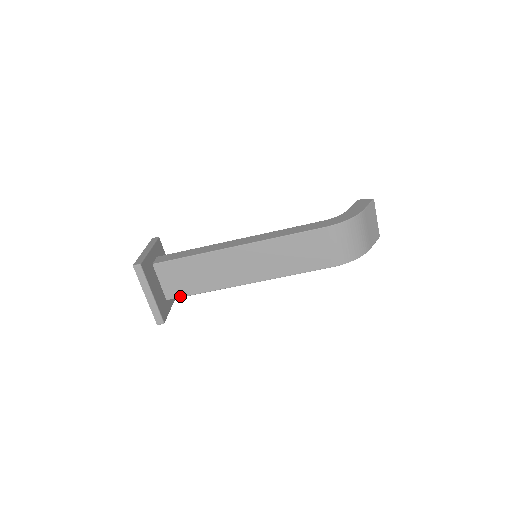
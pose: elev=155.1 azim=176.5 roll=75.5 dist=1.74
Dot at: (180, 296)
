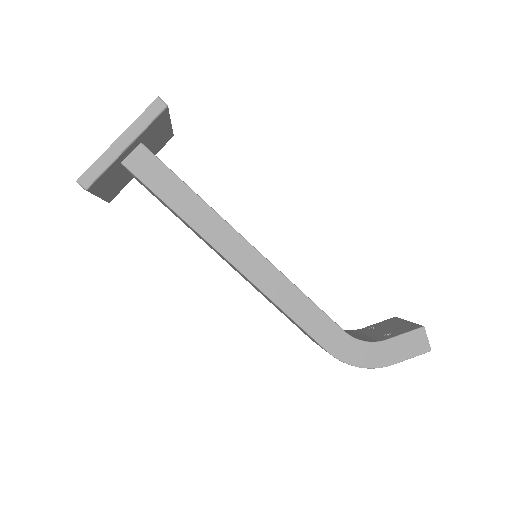
Dot at: occluded
